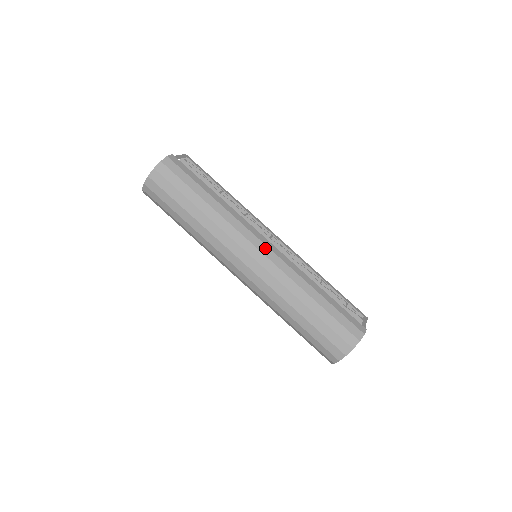
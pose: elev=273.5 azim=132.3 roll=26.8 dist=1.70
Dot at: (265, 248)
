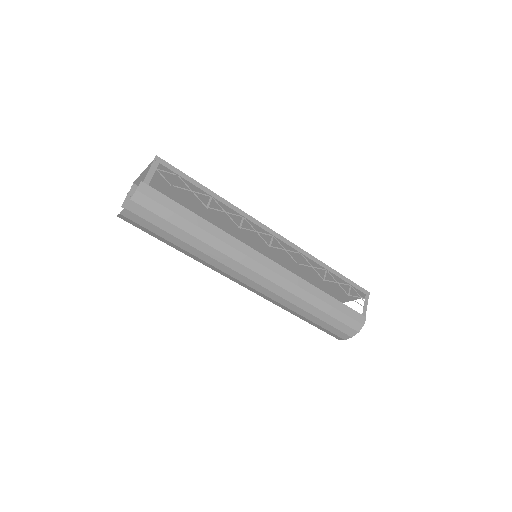
Dot at: (266, 271)
